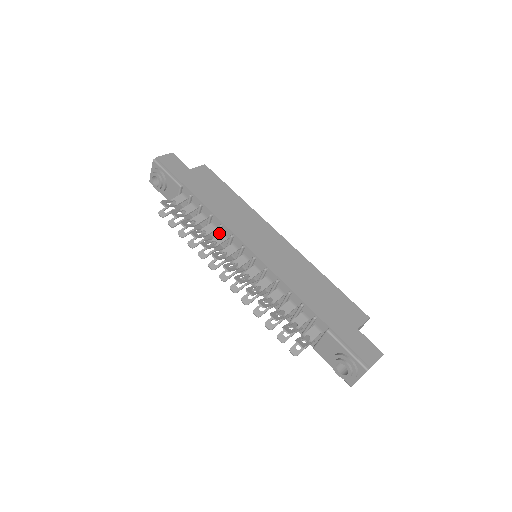
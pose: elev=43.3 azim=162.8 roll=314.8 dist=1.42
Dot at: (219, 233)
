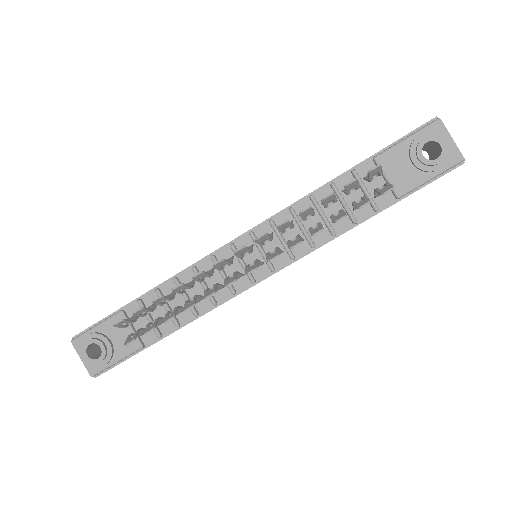
Dot at: occluded
